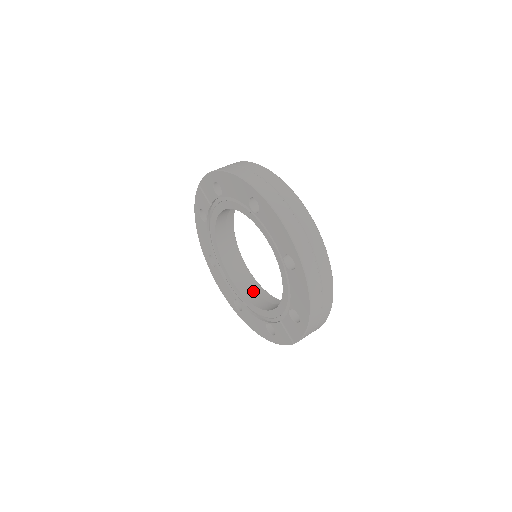
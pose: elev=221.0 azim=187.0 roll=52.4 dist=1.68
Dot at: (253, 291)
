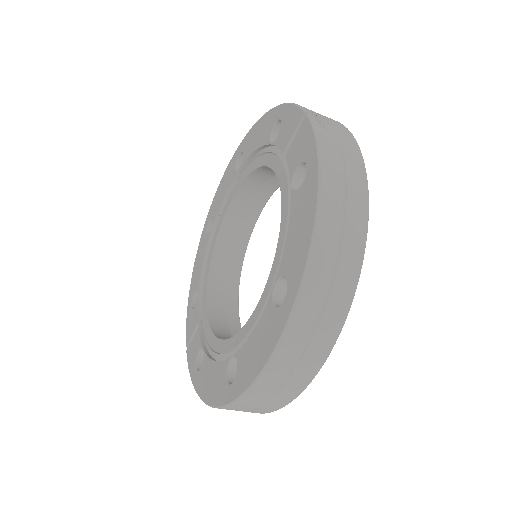
Dot at: (232, 243)
